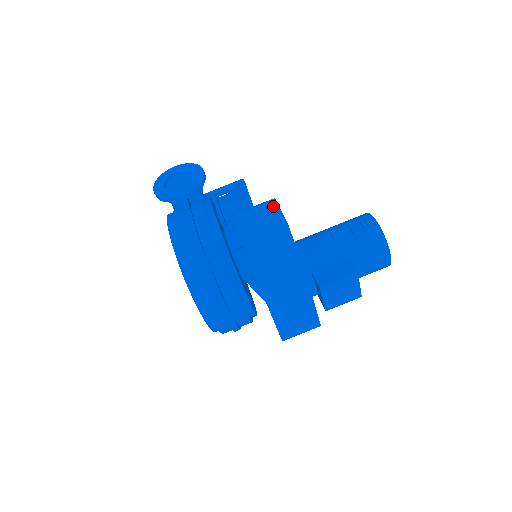
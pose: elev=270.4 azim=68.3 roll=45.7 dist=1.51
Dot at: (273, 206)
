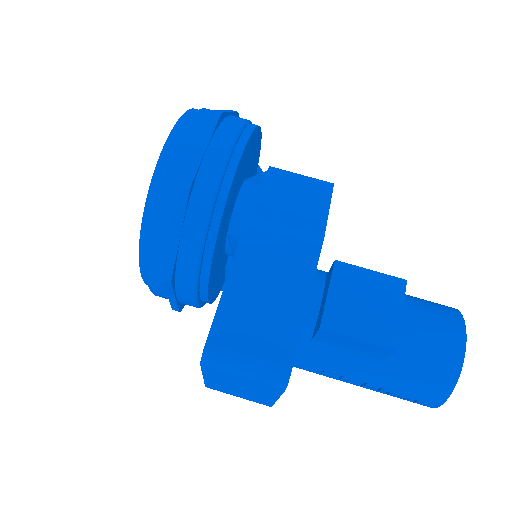
Dot at: occluded
